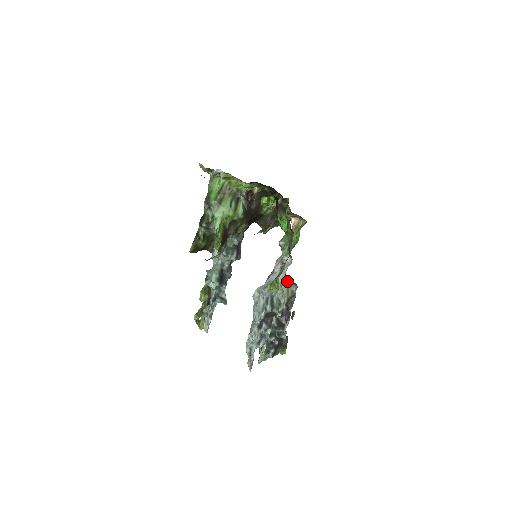
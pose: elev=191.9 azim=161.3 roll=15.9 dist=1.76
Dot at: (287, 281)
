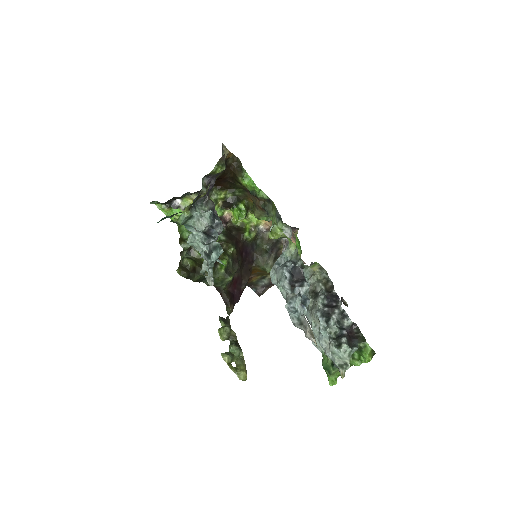
Dot at: occluded
